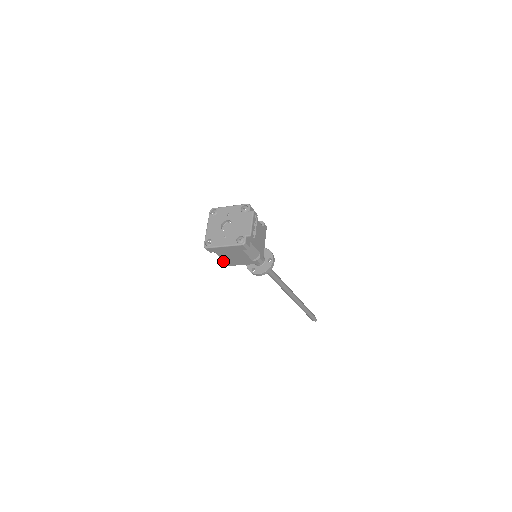
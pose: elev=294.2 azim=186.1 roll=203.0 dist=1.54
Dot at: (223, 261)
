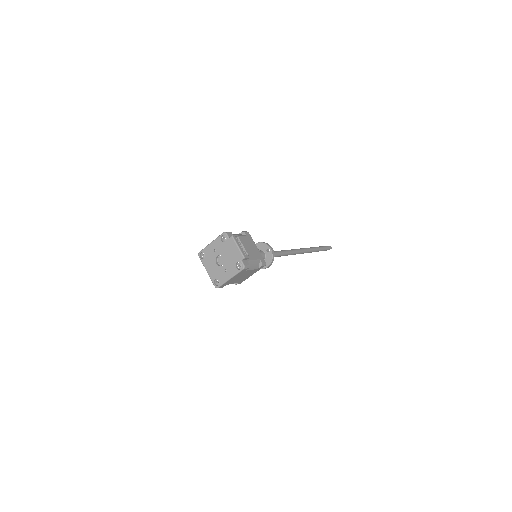
Dot at: (236, 283)
